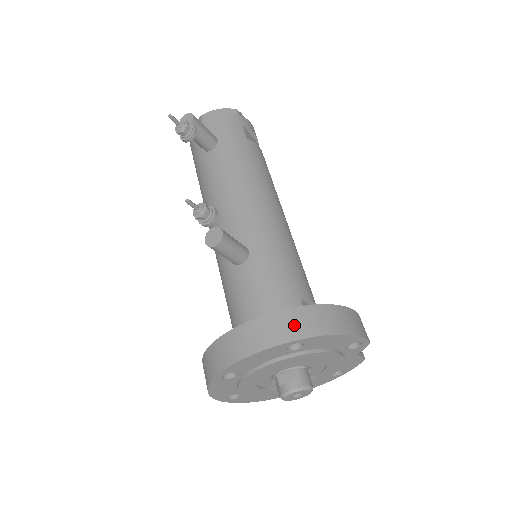
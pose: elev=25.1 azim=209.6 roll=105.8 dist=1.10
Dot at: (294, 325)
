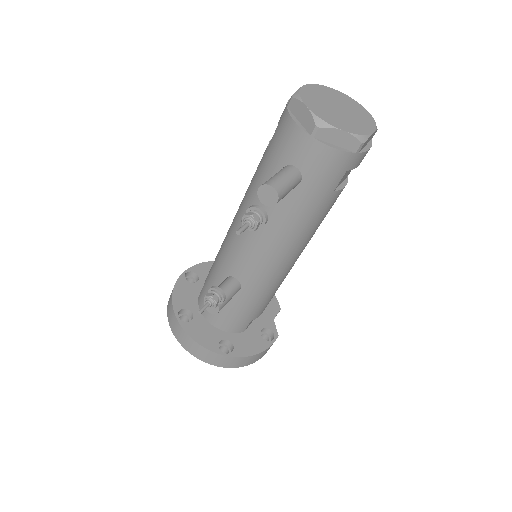
Dot at: (223, 362)
